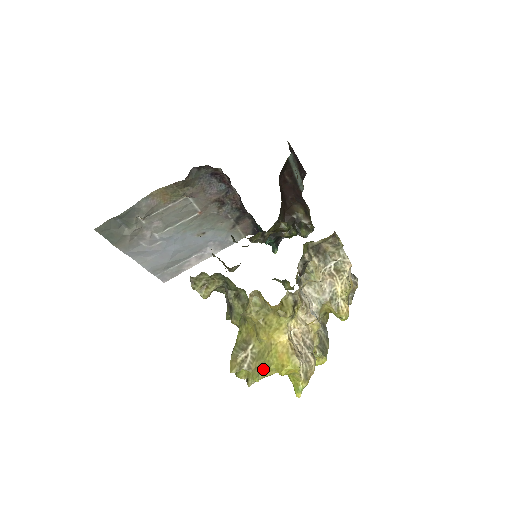
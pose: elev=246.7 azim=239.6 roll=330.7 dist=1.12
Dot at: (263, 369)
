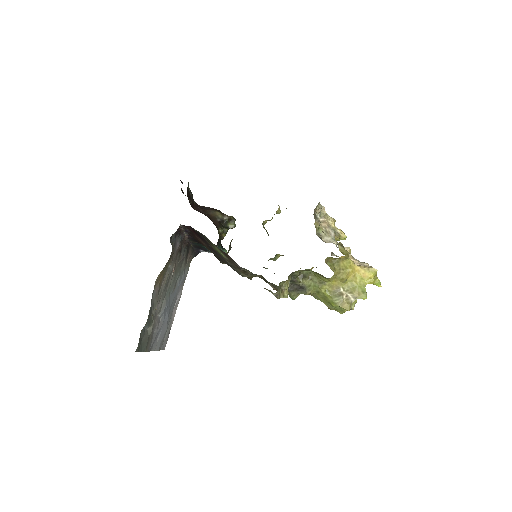
Dot at: (364, 290)
